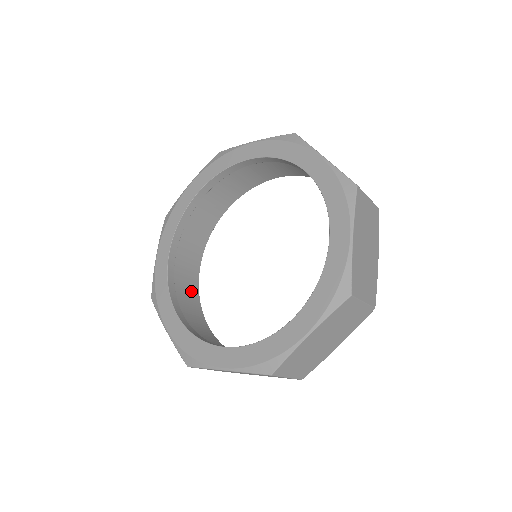
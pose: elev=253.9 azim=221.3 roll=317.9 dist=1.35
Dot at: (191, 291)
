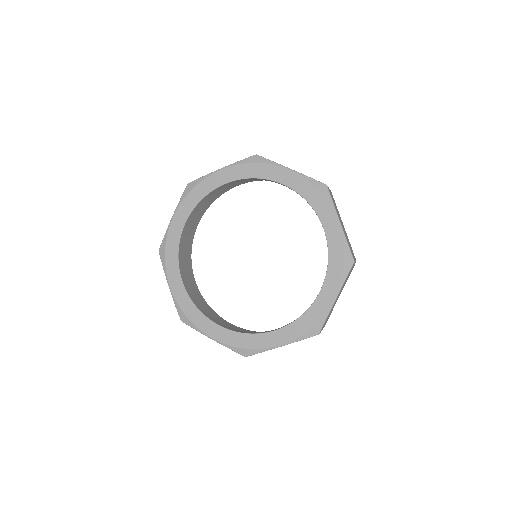
Dot at: (201, 301)
